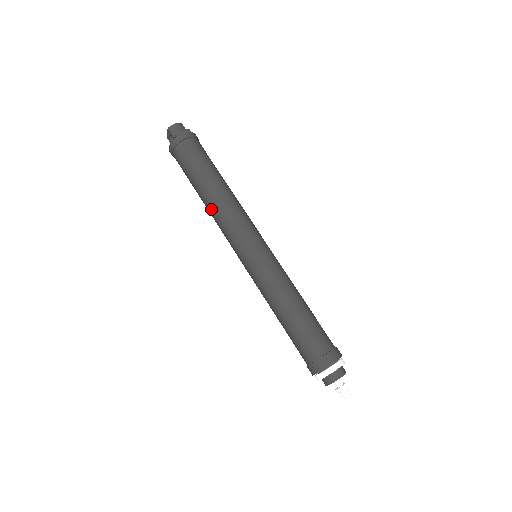
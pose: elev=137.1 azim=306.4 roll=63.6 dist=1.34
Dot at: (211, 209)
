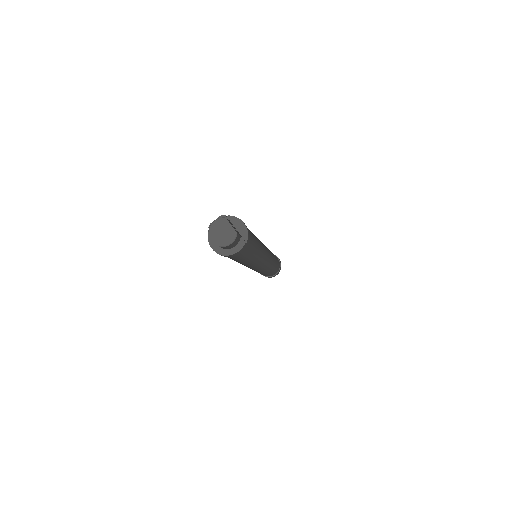
Dot at: occluded
